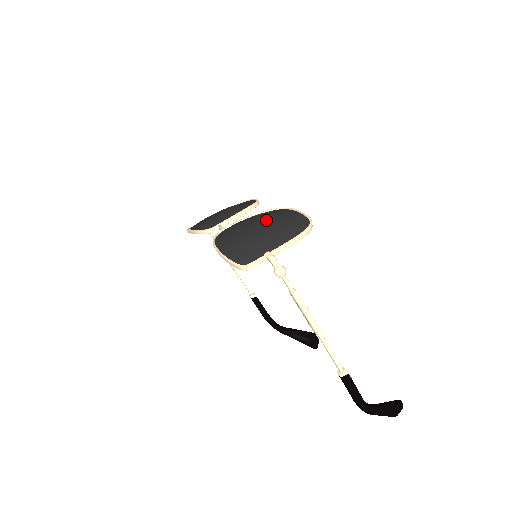
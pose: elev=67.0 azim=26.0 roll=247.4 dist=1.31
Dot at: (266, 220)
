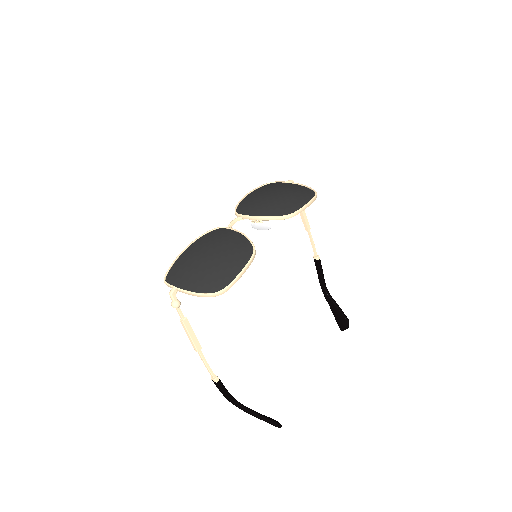
Dot at: (224, 255)
